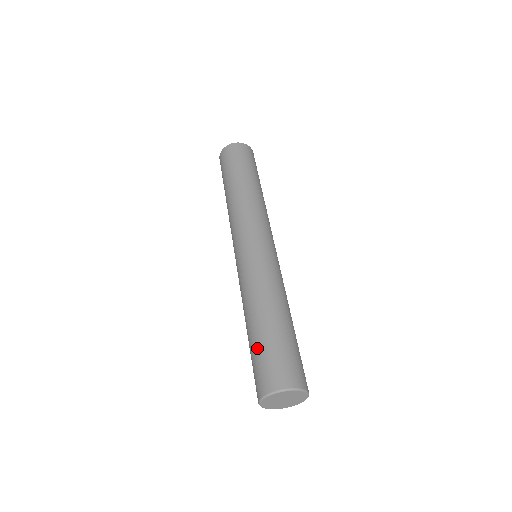
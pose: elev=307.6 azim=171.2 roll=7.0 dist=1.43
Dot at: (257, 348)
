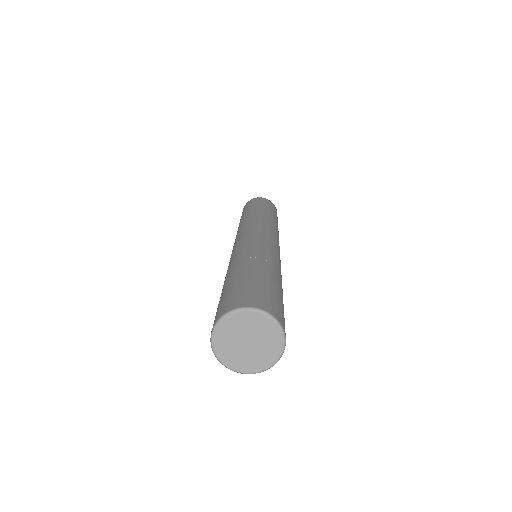
Dot at: occluded
